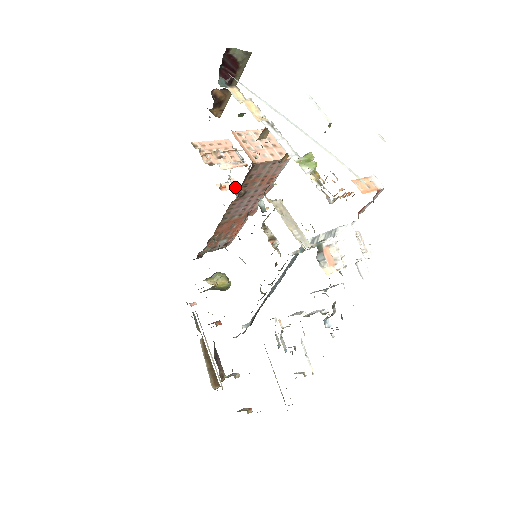
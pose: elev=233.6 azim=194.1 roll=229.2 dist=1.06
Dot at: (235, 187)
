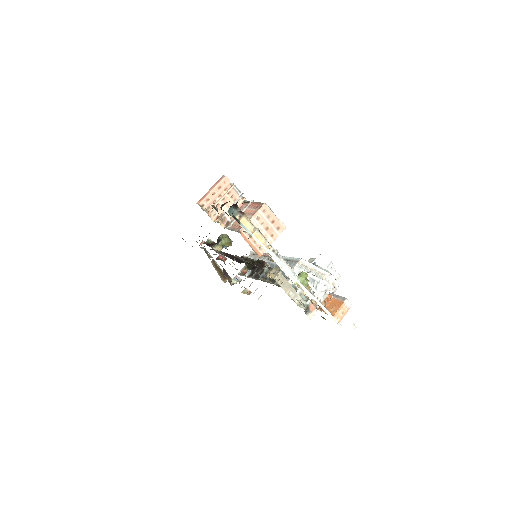
Dot at: occluded
